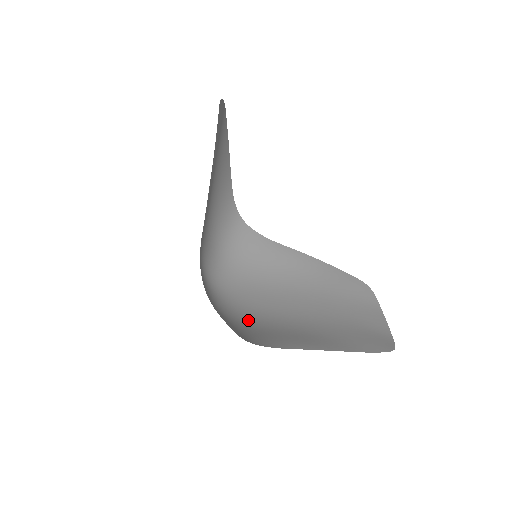
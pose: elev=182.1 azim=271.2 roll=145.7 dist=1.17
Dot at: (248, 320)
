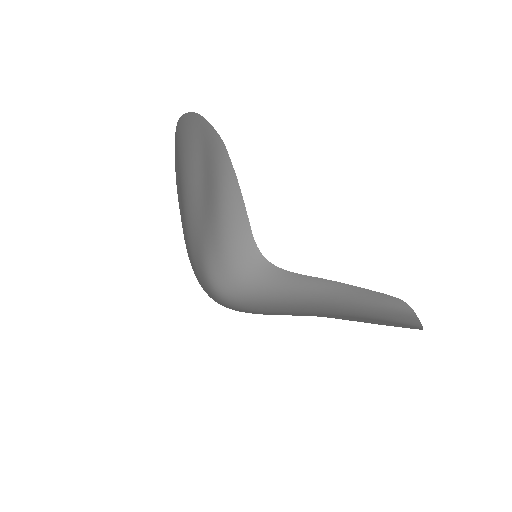
Dot at: occluded
